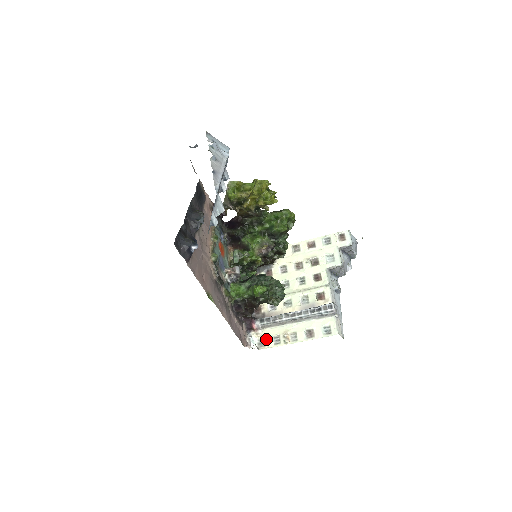
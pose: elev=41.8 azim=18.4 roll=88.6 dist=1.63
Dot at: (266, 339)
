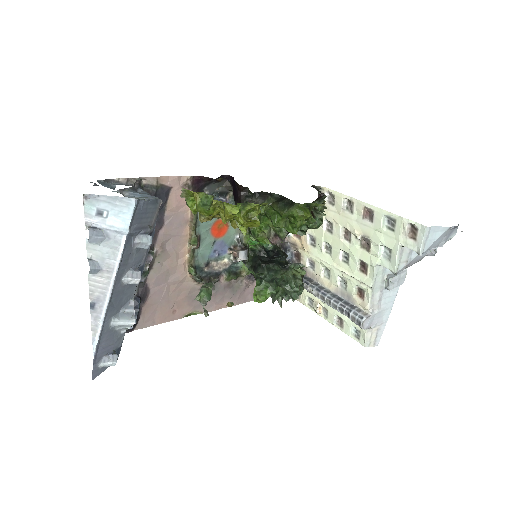
Dot at: (301, 294)
